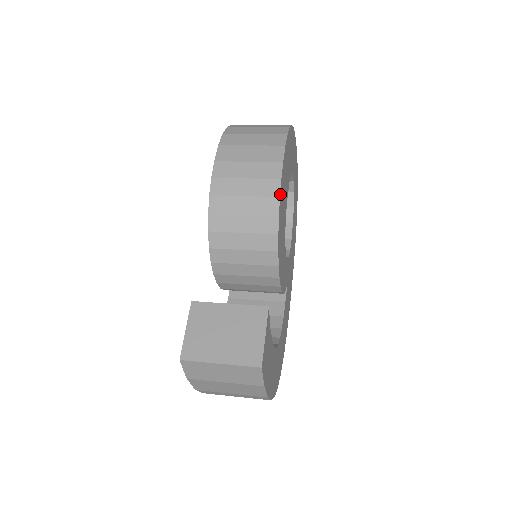
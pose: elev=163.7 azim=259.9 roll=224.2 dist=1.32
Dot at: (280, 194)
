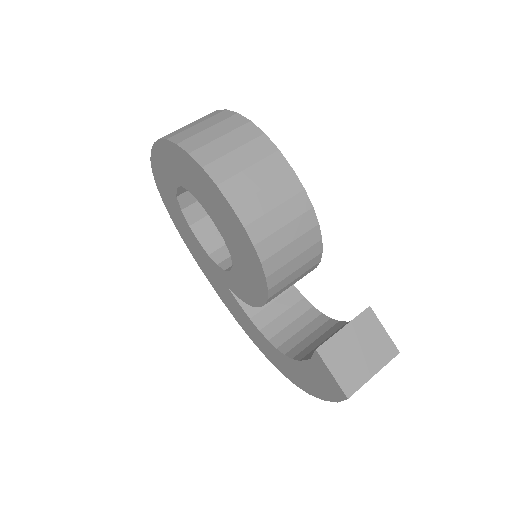
Dot at: (310, 204)
